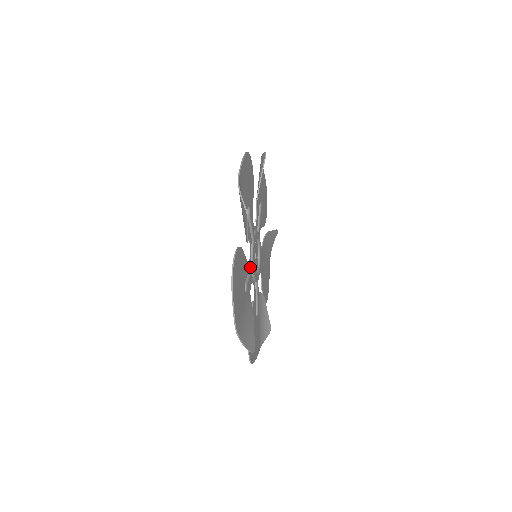
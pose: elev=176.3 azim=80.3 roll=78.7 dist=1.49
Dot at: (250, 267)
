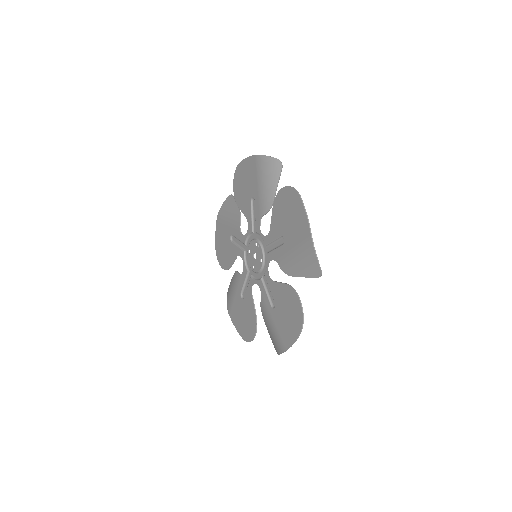
Dot at: (267, 279)
